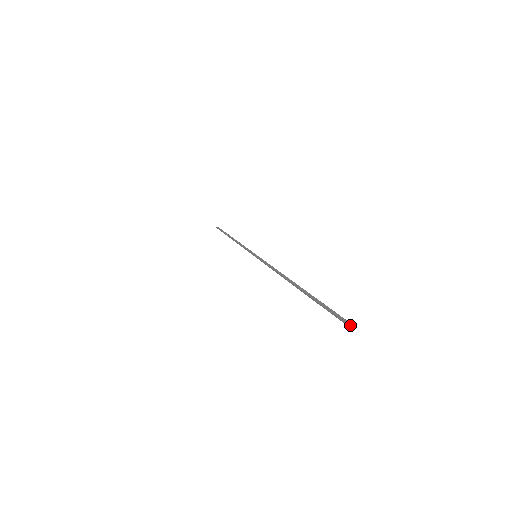
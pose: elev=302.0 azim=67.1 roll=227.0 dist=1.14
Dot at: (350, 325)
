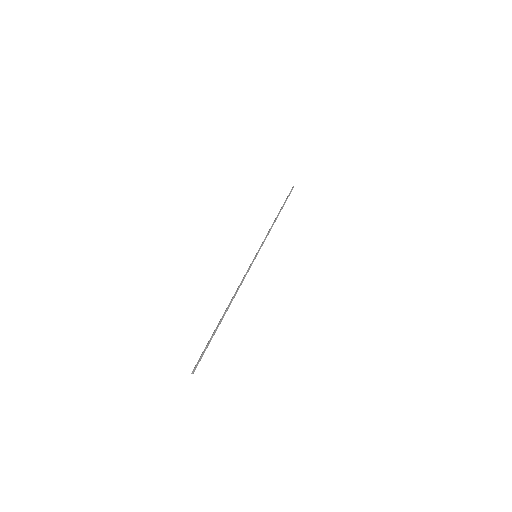
Dot at: occluded
